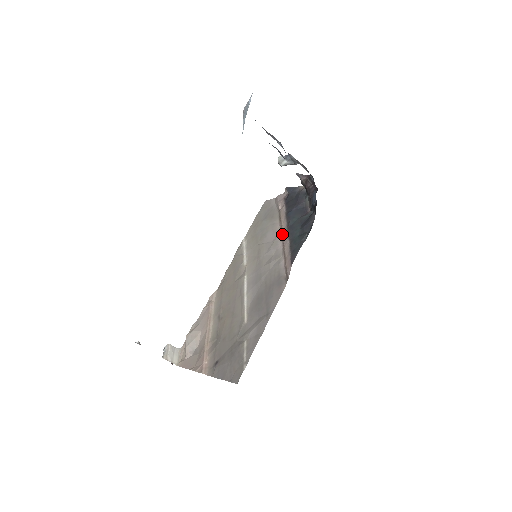
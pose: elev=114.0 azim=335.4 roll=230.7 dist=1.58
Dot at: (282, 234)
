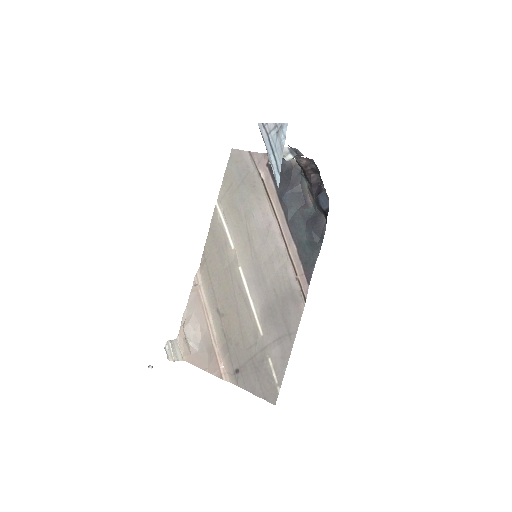
Dot at: (279, 225)
